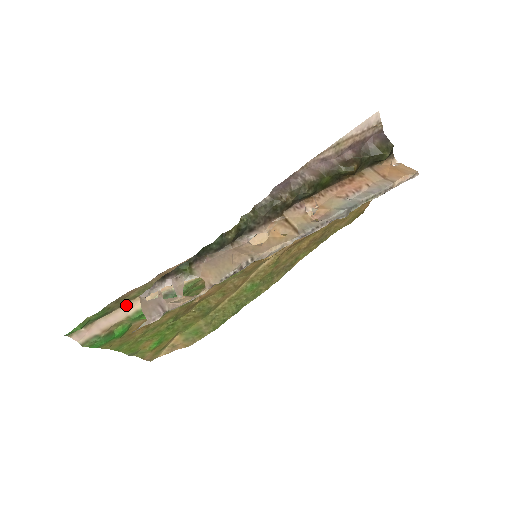
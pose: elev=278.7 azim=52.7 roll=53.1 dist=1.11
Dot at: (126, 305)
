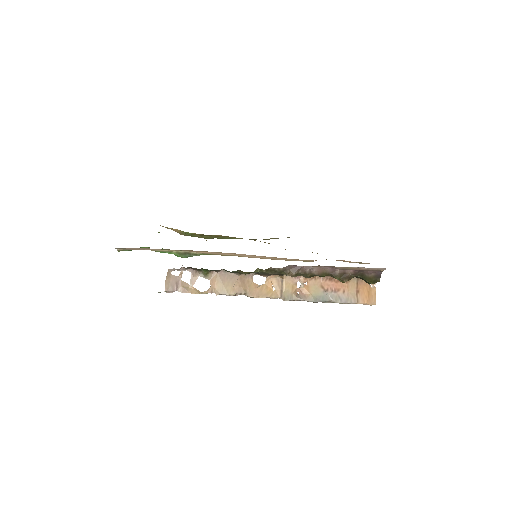
Dot at: (158, 249)
